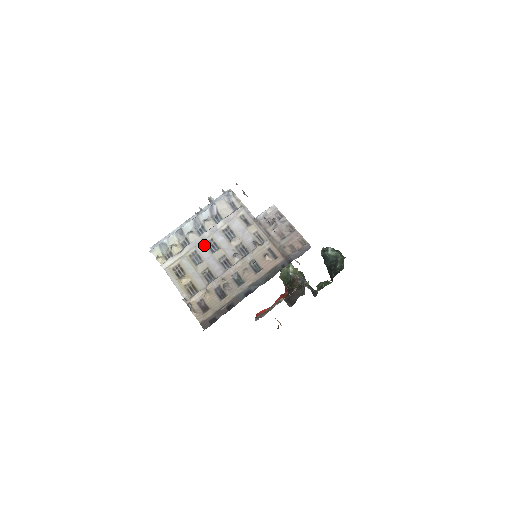
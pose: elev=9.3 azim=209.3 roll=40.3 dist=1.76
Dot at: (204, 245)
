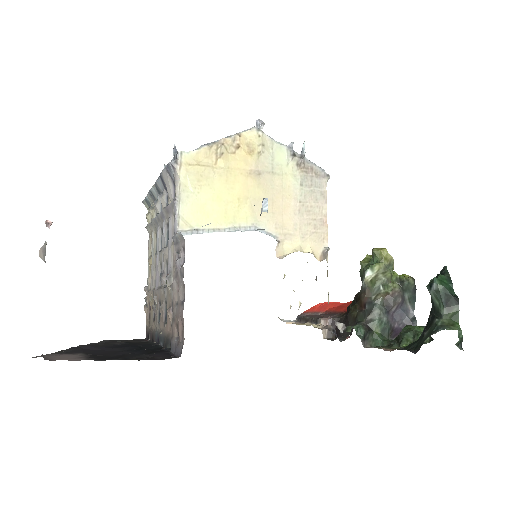
Dot at: (159, 231)
